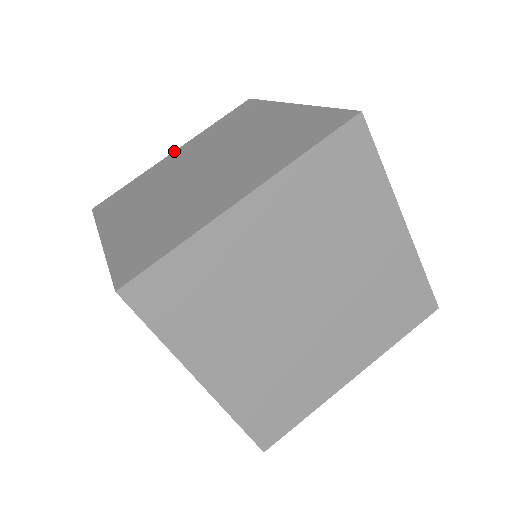
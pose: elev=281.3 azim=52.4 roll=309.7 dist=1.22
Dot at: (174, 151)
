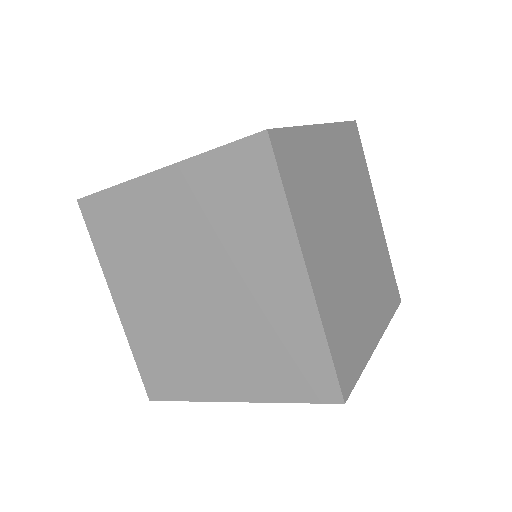
Dot at: occluded
